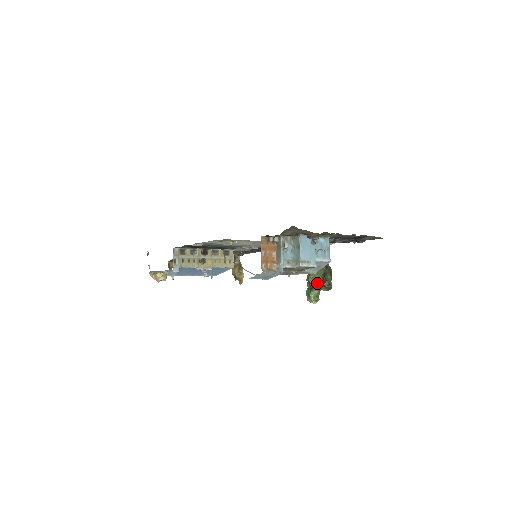
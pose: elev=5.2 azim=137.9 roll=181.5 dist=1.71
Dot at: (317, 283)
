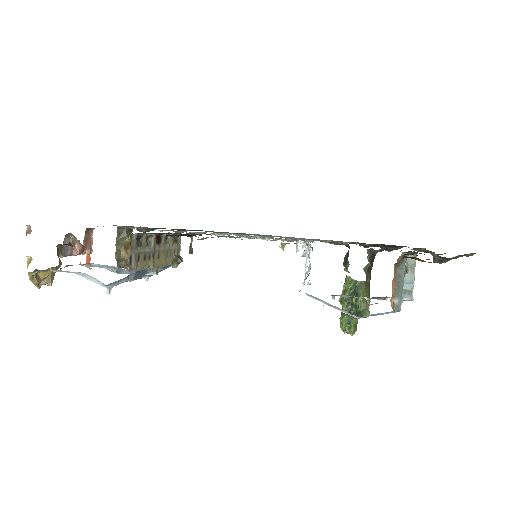
Dot at: (368, 309)
